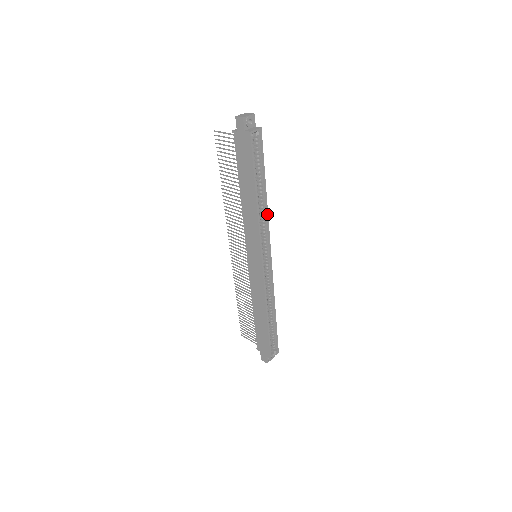
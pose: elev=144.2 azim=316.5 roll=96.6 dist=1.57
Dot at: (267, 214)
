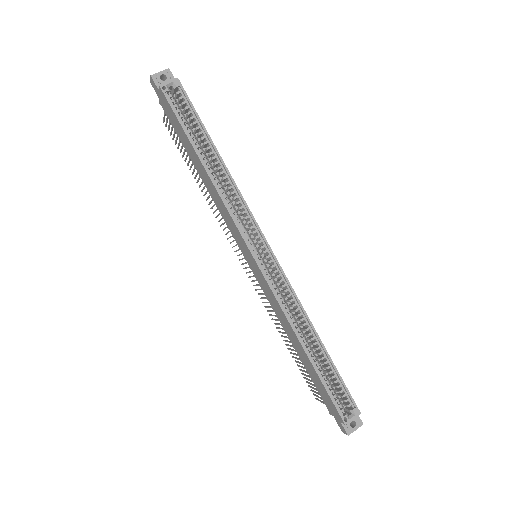
Dot at: (235, 187)
